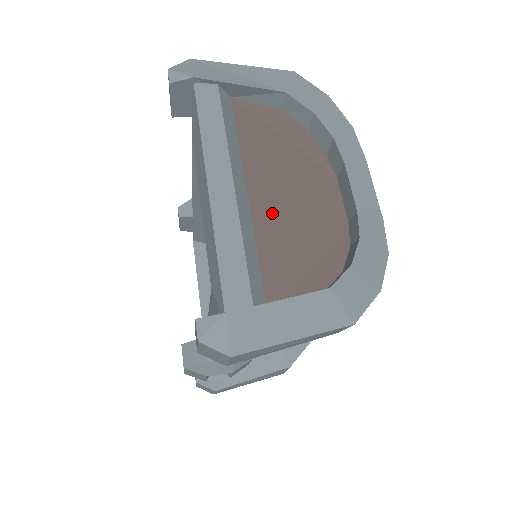
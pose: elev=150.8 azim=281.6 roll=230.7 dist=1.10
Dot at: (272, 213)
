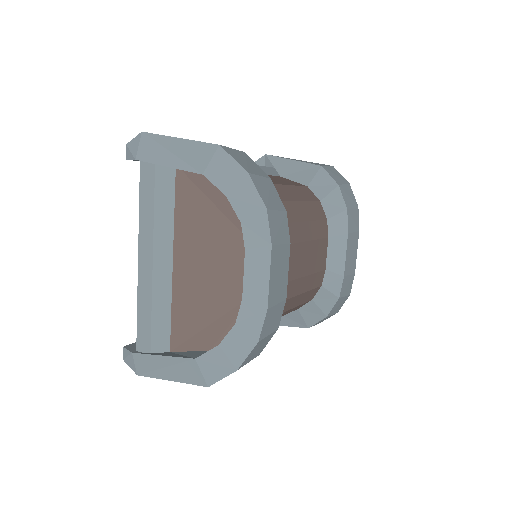
Dot at: (189, 279)
